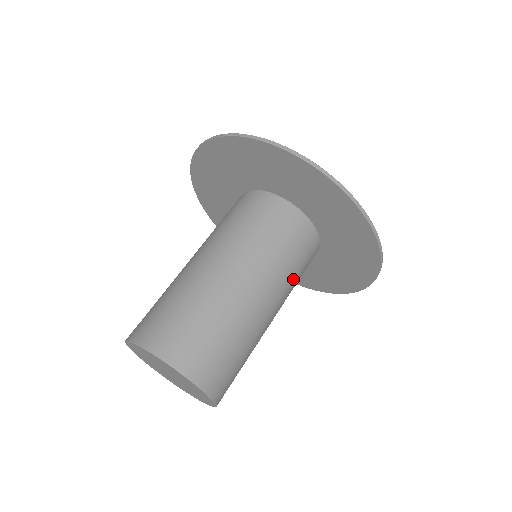
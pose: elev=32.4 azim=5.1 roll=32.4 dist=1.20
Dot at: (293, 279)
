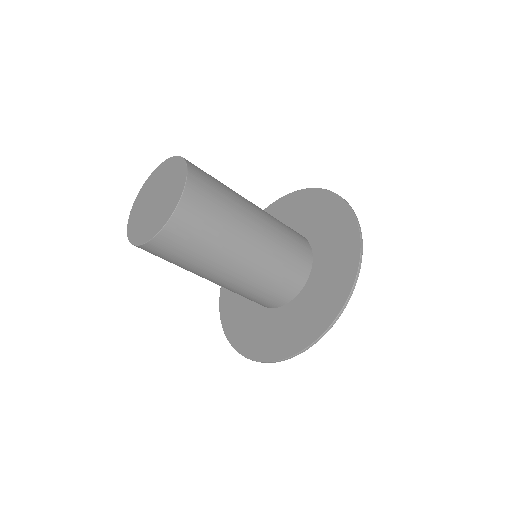
Dot at: (270, 273)
